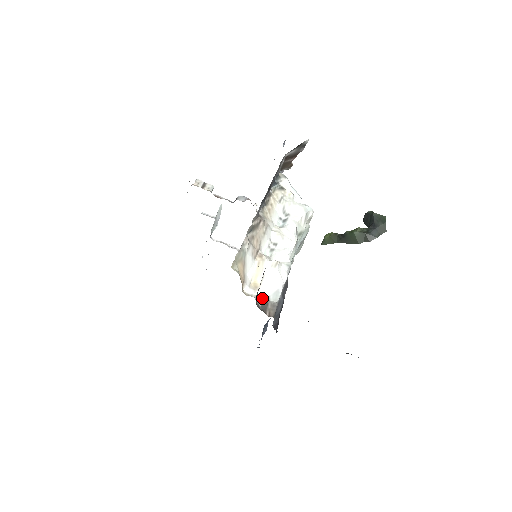
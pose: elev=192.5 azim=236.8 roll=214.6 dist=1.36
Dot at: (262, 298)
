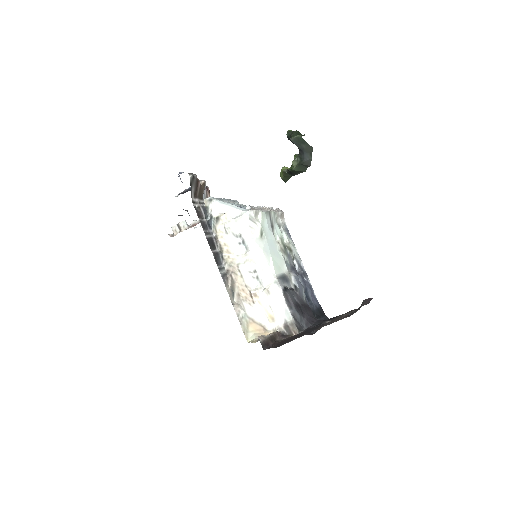
Dot at: (282, 325)
